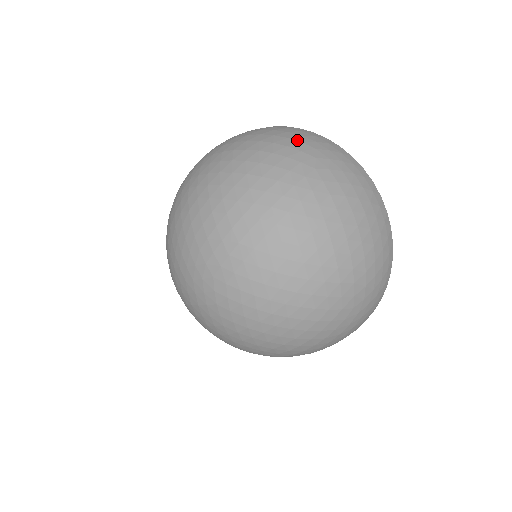
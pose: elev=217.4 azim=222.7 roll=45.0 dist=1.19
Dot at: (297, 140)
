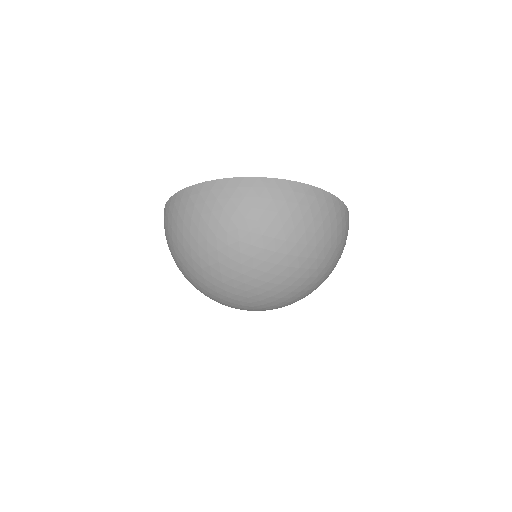
Dot at: (207, 212)
